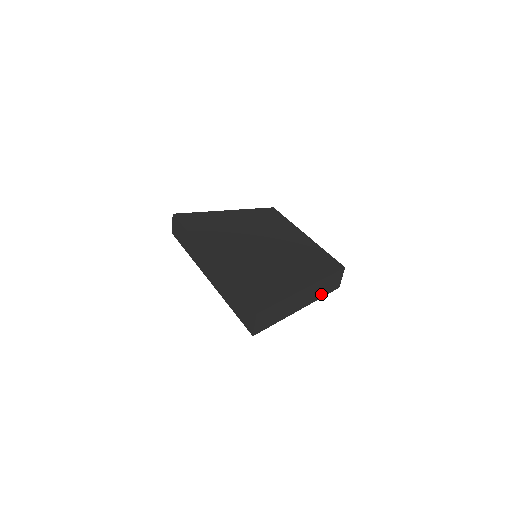
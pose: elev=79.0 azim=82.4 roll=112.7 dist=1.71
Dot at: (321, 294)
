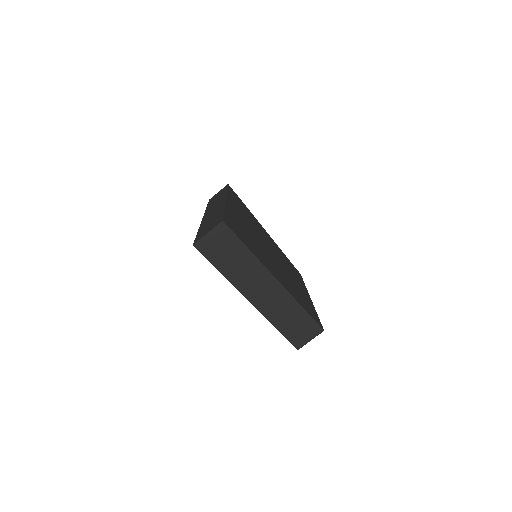
Dot at: (280, 322)
